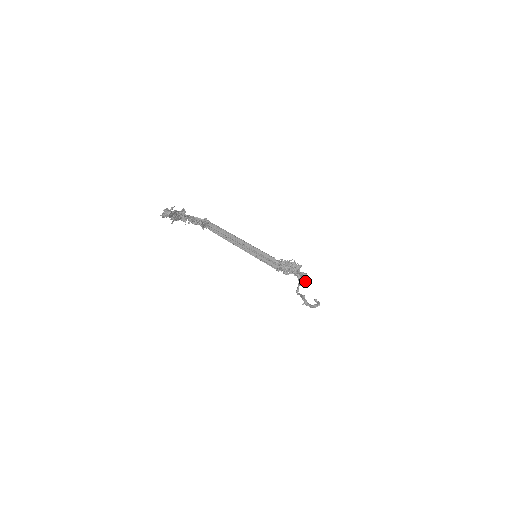
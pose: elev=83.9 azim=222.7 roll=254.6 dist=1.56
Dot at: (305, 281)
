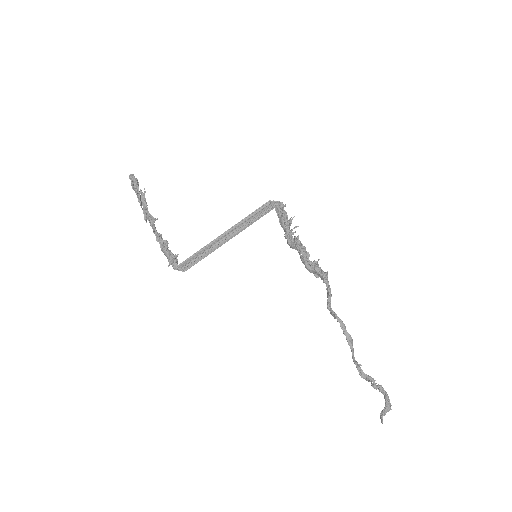
Dot at: (326, 278)
